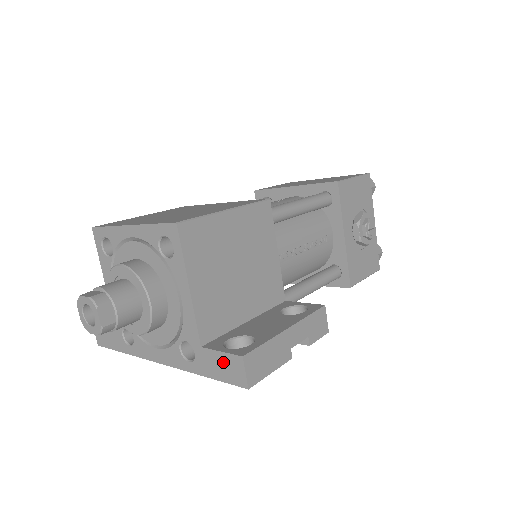
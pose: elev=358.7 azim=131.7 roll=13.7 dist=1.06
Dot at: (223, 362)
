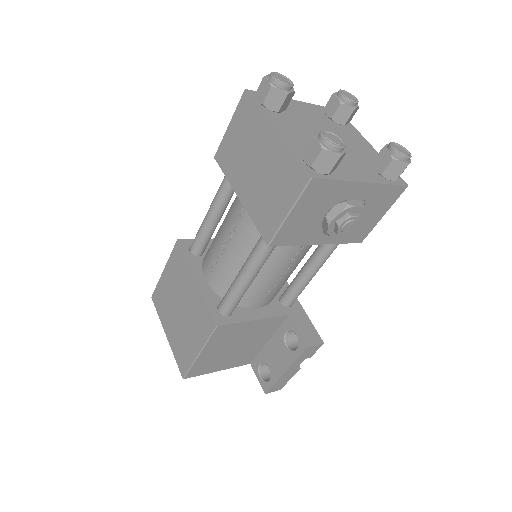
Dot at: occluded
